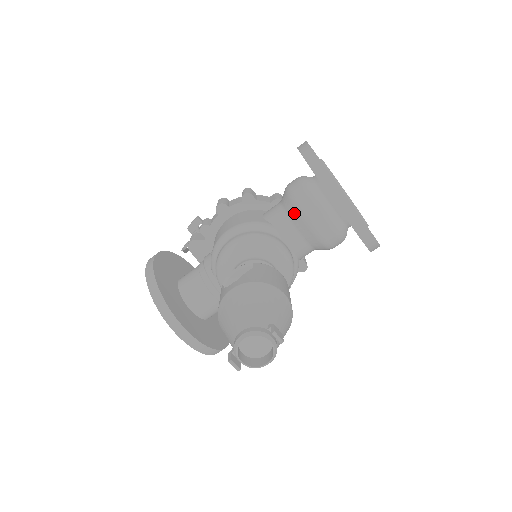
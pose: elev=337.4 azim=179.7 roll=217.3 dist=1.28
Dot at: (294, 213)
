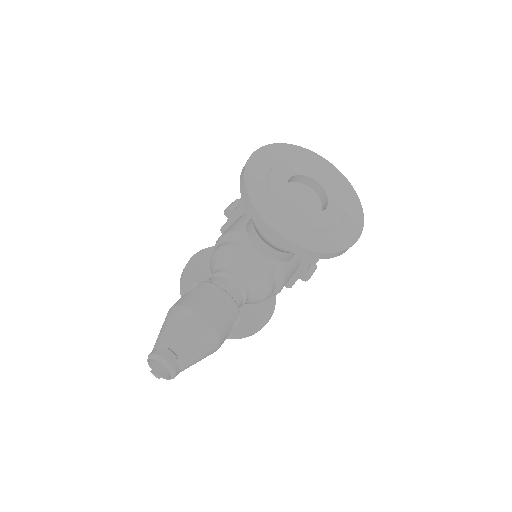
Dot at: occluded
